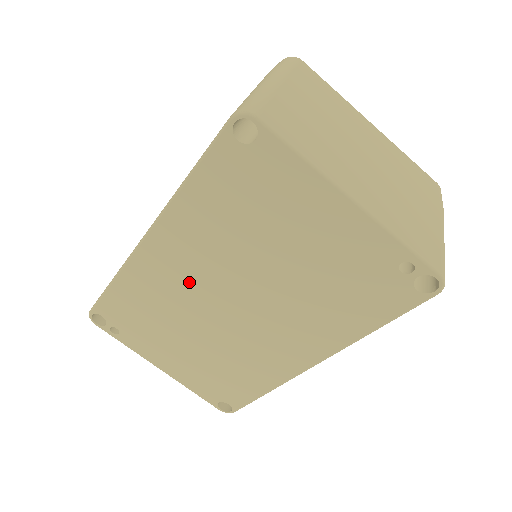
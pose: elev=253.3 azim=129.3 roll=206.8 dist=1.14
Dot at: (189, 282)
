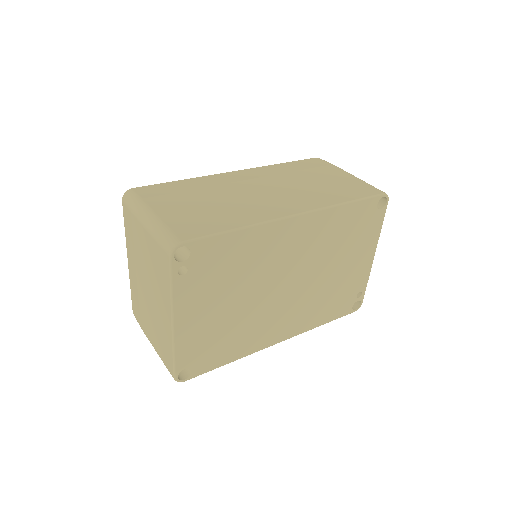
Dot at: (285, 258)
